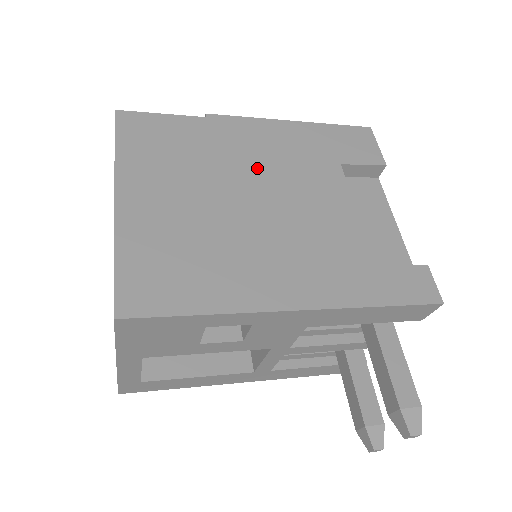
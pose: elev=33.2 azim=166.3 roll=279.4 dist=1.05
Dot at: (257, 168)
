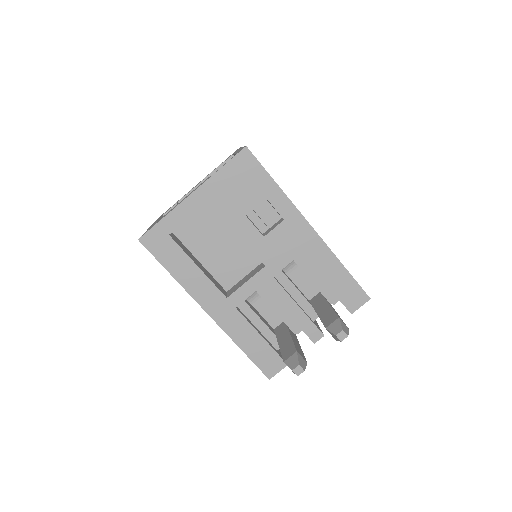
Dot at: occluded
